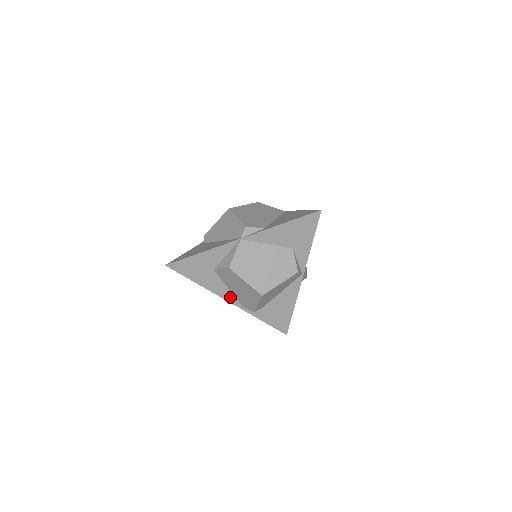
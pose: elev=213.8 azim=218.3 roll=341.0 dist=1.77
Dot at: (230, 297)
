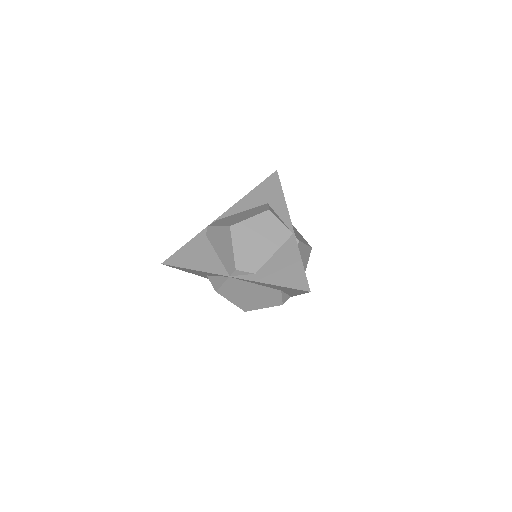
Dot at: occluded
